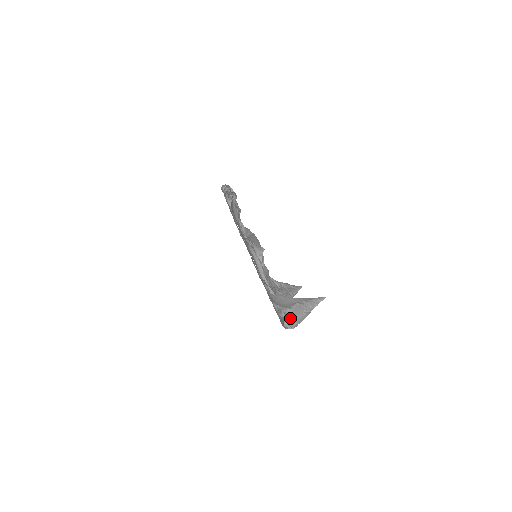
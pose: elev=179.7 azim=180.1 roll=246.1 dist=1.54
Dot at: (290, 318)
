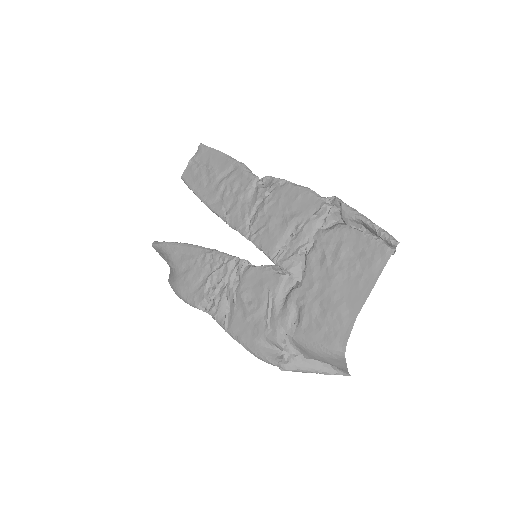
Dot at: (296, 364)
